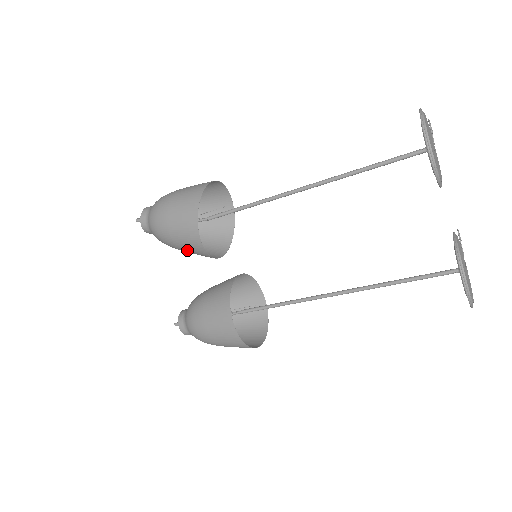
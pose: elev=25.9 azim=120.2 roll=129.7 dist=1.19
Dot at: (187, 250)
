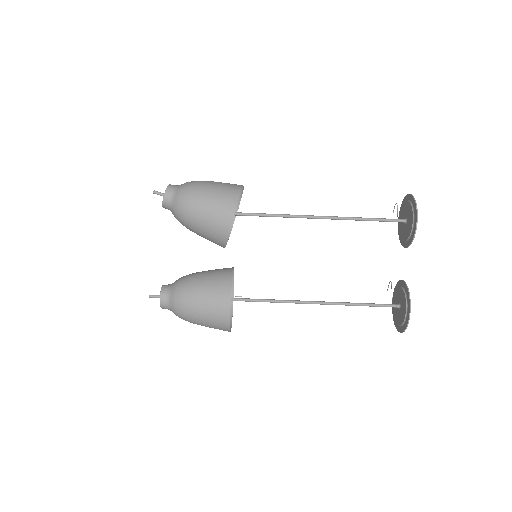
Dot at: (206, 232)
